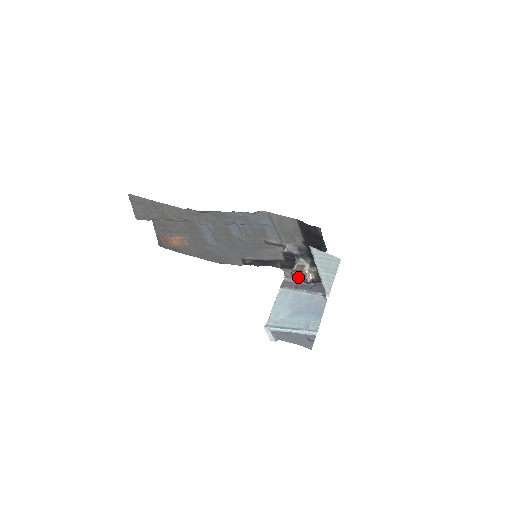
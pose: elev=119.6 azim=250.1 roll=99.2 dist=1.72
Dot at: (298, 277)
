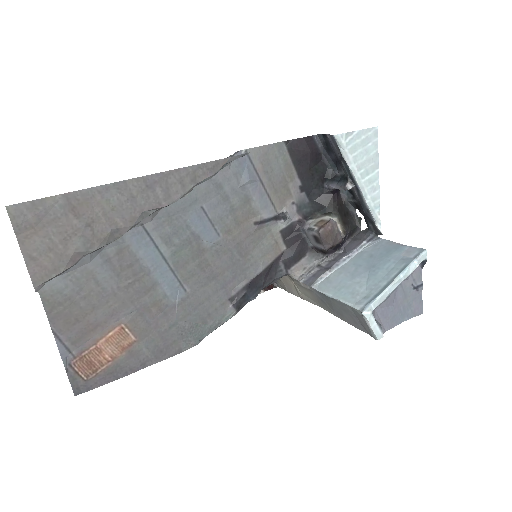
Dot at: (330, 233)
